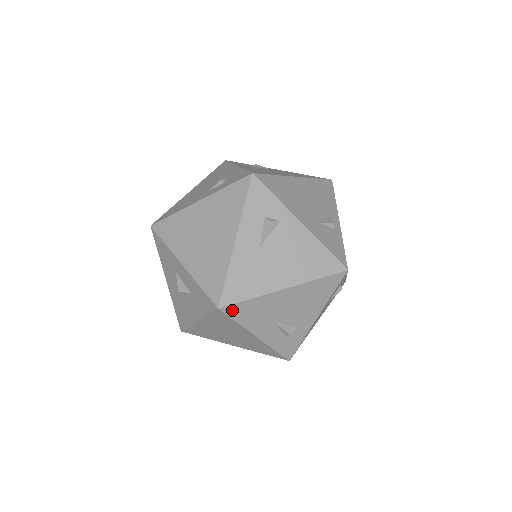
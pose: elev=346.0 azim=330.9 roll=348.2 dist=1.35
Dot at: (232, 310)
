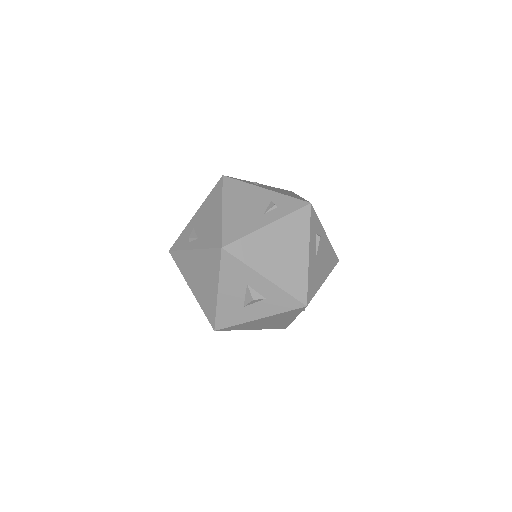
Dot at: occluded
